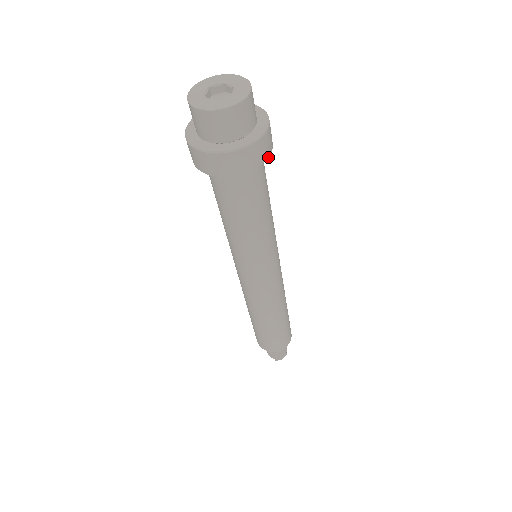
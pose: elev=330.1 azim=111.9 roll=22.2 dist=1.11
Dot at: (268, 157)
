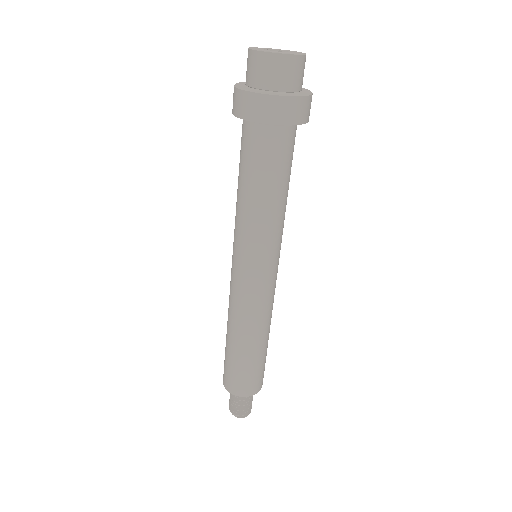
Dot at: occluded
